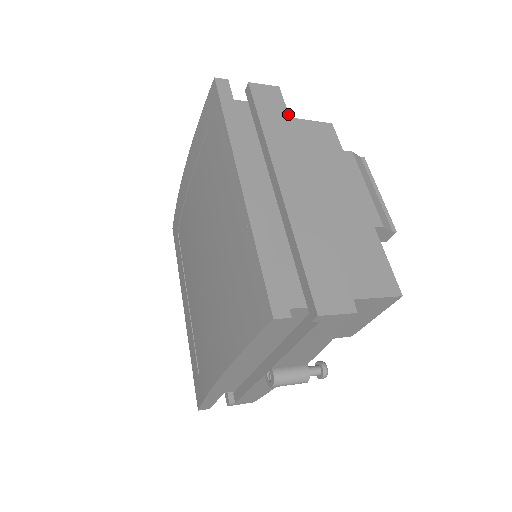
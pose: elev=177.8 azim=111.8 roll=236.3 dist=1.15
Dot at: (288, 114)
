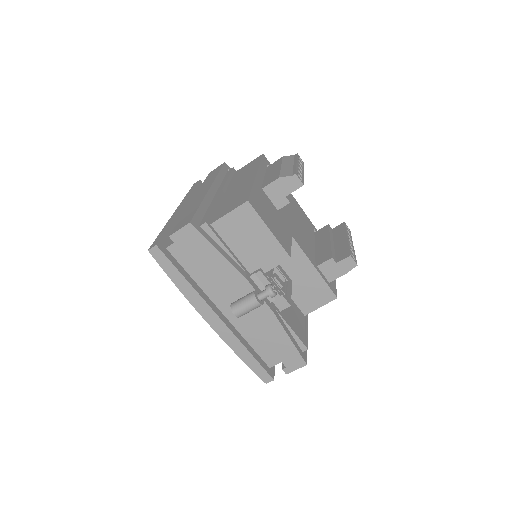
Dot at: (220, 169)
